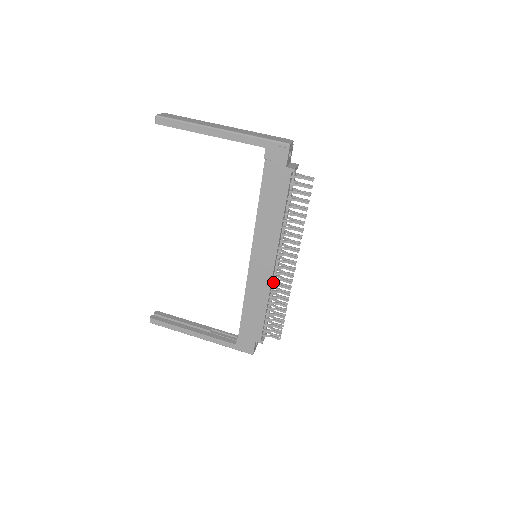
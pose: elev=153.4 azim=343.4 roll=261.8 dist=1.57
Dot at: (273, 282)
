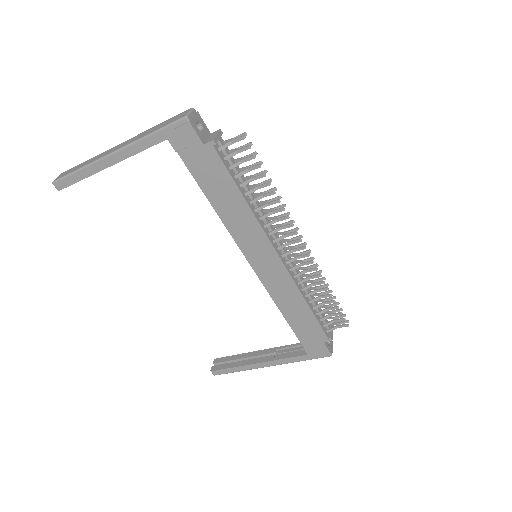
Dot at: (294, 272)
